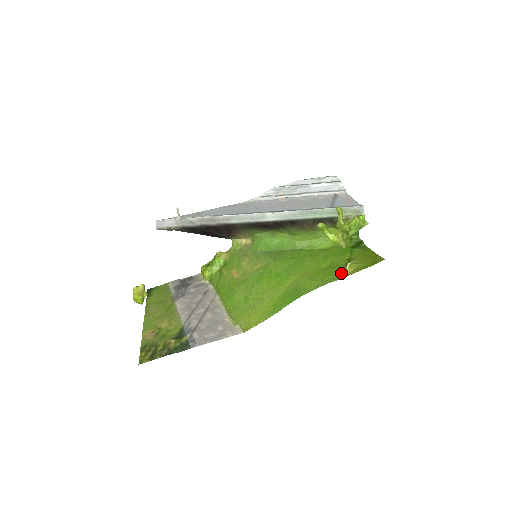
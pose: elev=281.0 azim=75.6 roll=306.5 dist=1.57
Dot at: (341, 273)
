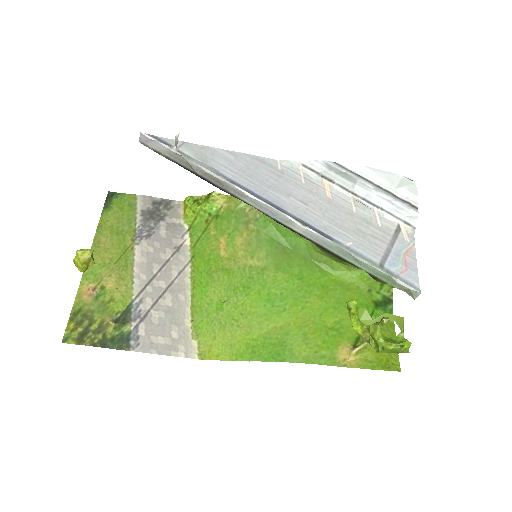
Dot at: (343, 355)
